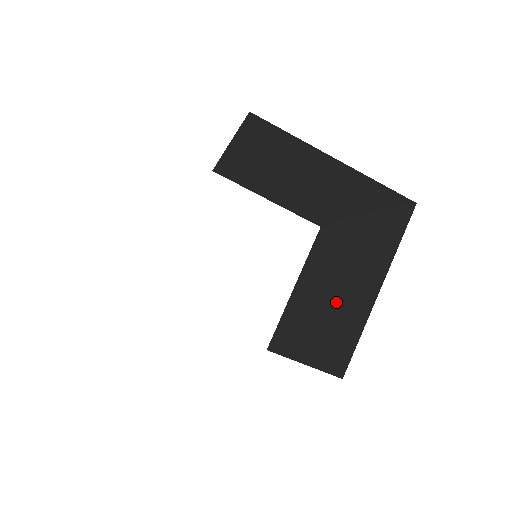
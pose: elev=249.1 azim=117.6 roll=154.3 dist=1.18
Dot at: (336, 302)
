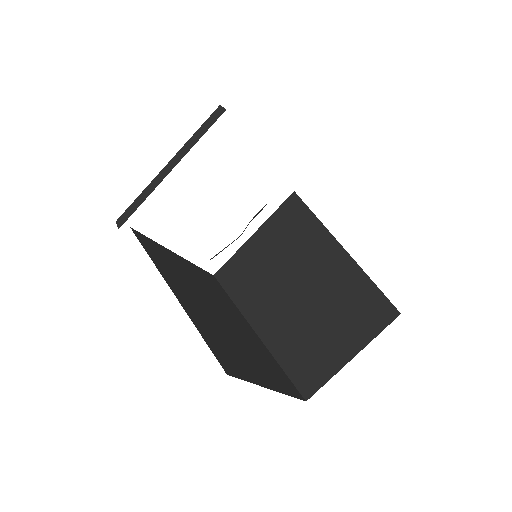
Dot at: (307, 320)
